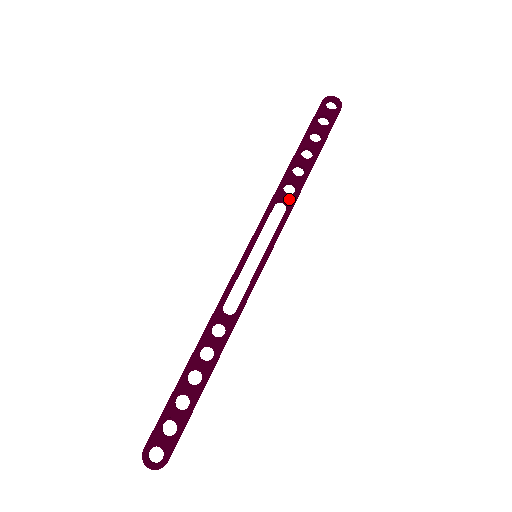
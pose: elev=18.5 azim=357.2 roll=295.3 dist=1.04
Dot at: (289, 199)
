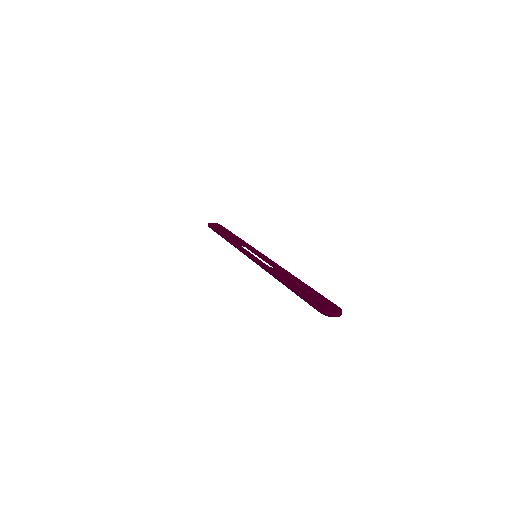
Dot at: (242, 242)
